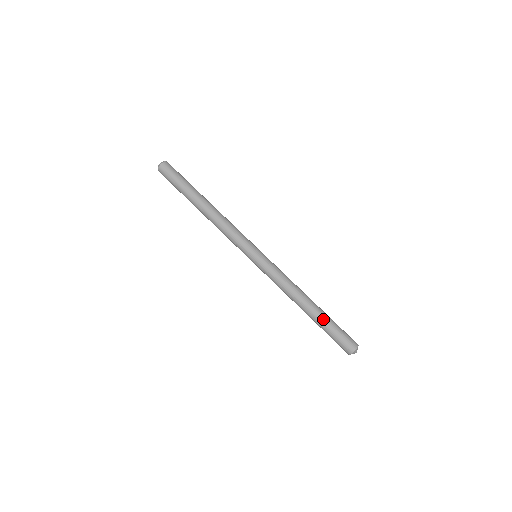
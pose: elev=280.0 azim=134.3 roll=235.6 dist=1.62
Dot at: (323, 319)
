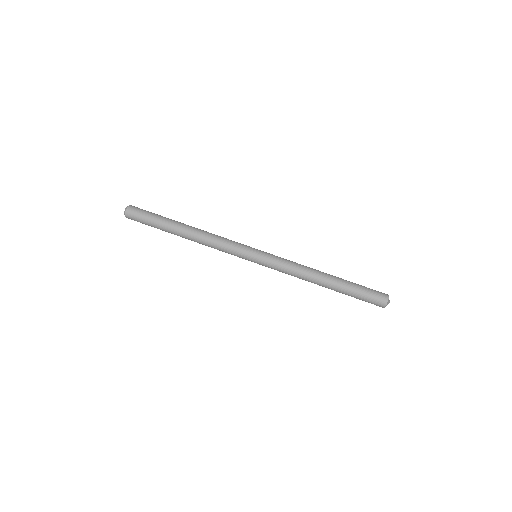
Dot at: (347, 281)
